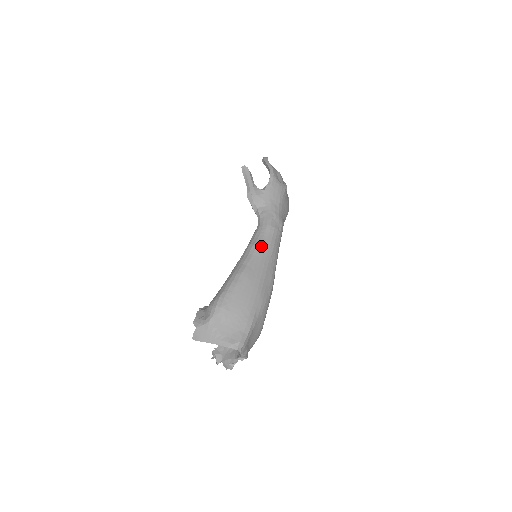
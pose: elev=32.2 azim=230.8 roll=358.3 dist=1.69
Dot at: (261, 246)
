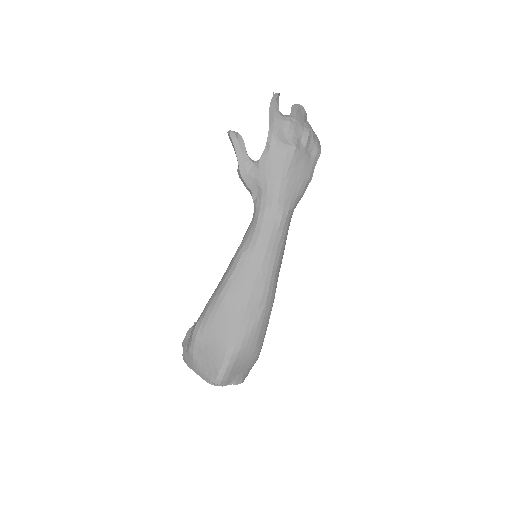
Dot at: (246, 256)
